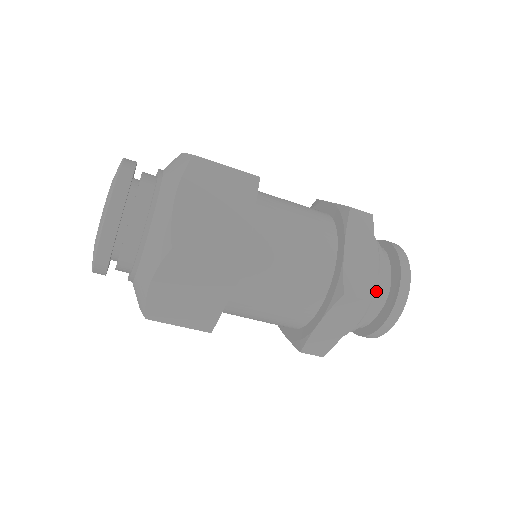
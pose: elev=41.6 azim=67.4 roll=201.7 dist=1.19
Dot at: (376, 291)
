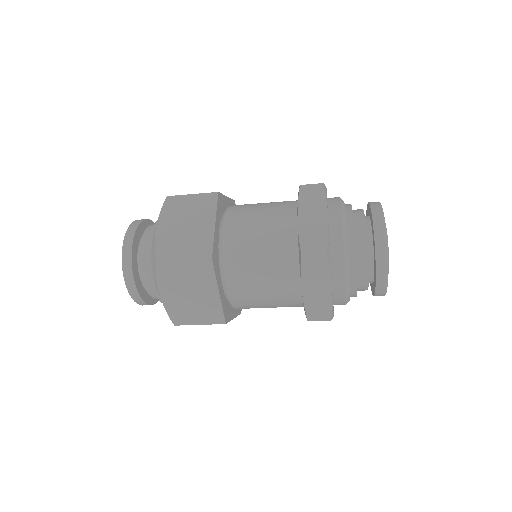
Dot at: (352, 290)
